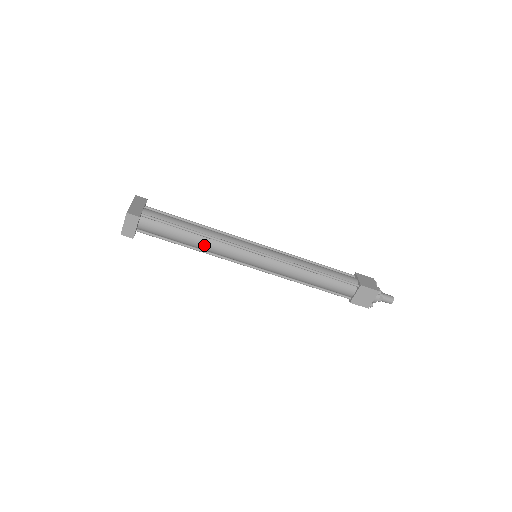
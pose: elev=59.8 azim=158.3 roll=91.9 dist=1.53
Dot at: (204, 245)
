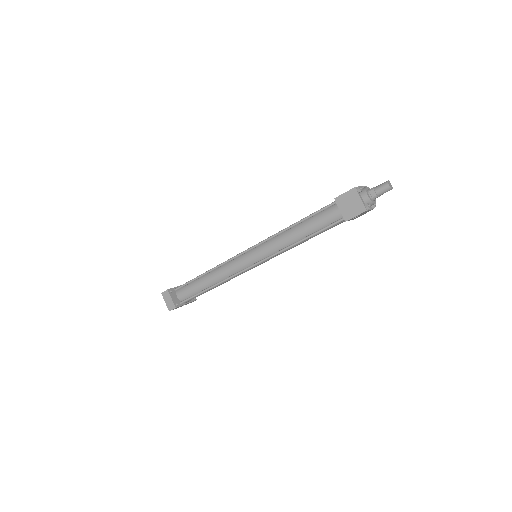
Dot at: (215, 277)
